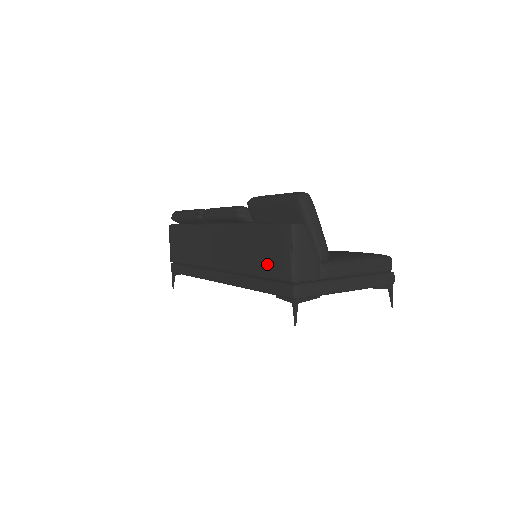
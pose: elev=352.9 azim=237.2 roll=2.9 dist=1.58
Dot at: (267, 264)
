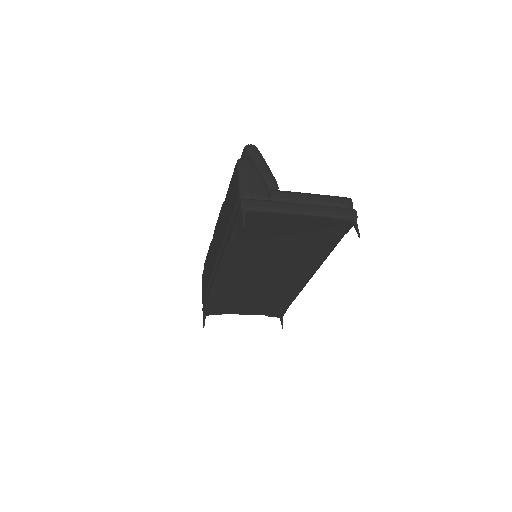
Dot at: (231, 207)
